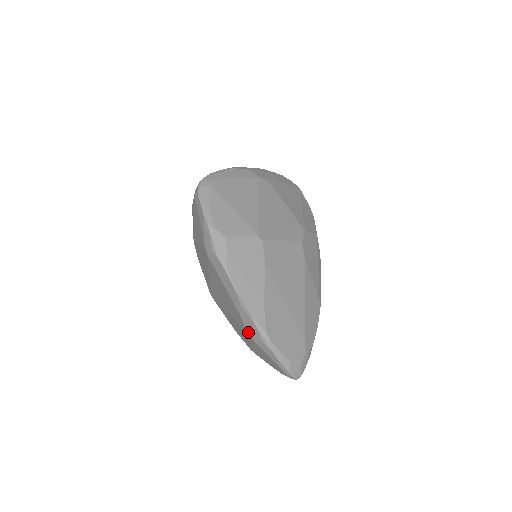
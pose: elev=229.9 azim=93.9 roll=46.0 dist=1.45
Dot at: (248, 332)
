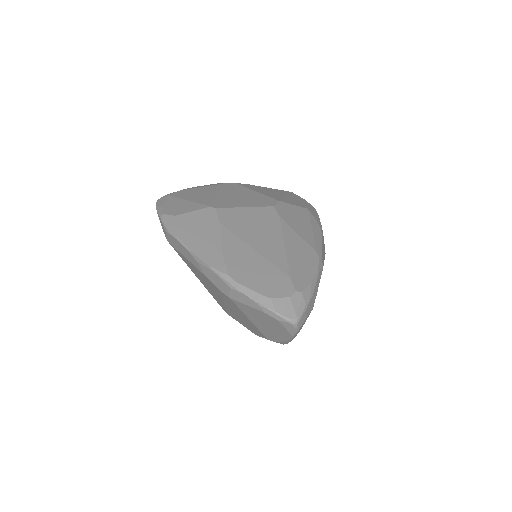
Dot at: (220, 291)
